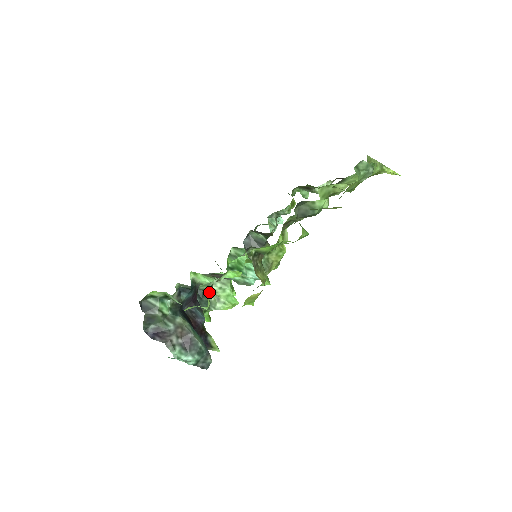
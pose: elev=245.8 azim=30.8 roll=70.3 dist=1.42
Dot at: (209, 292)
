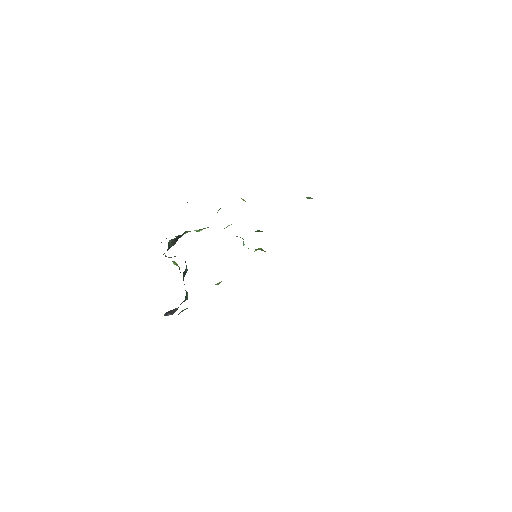
Dot at: occluded
